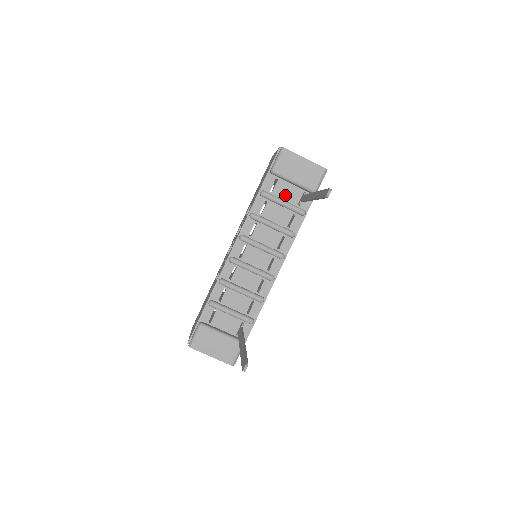
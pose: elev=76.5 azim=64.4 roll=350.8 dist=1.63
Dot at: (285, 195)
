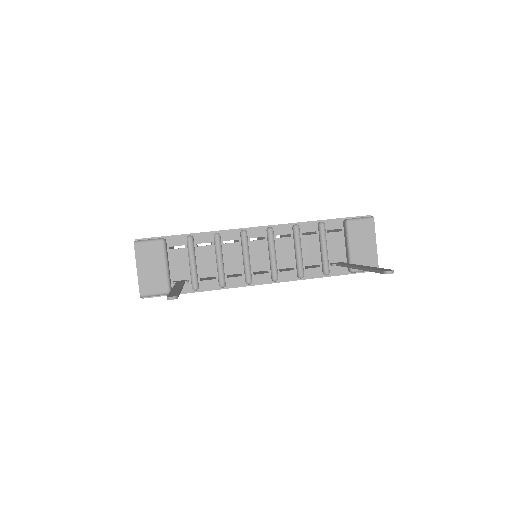
Dot at: (332, 246)
